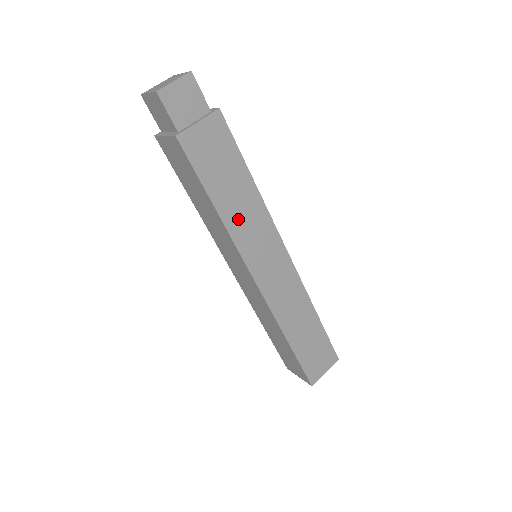
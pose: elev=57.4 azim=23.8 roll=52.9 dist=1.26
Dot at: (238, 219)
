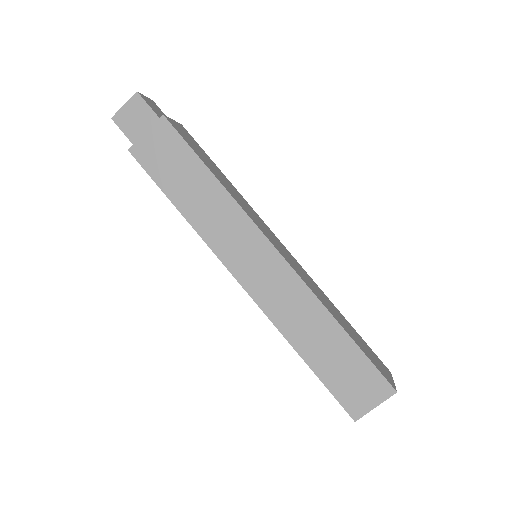
Dot at: (204, 216)
